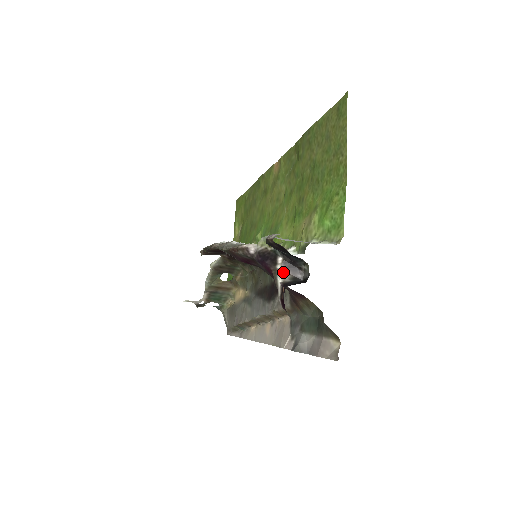
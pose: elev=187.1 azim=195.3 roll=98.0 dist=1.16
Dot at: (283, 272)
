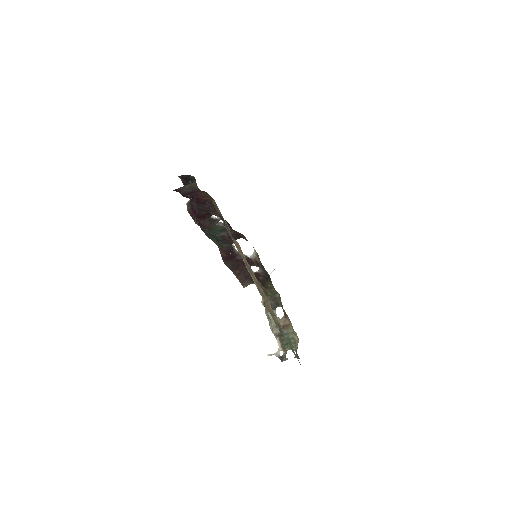
Dot at: occluded
